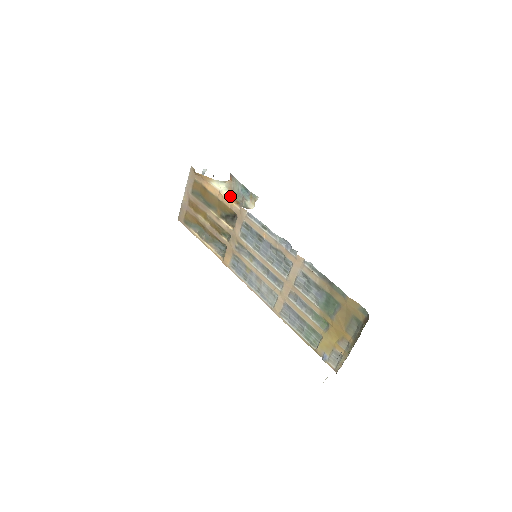
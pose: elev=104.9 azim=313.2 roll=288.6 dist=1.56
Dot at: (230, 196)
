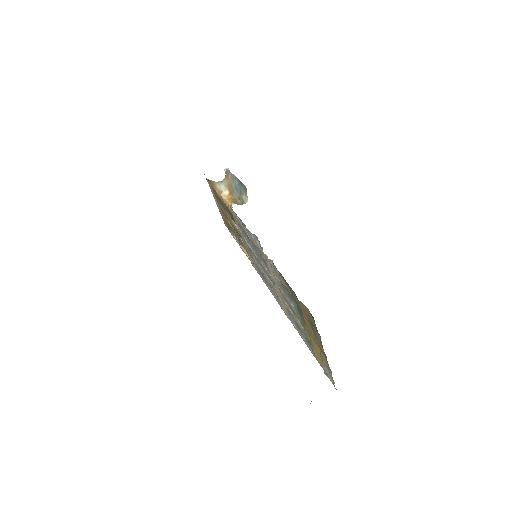
Dot at: (228, 195)
